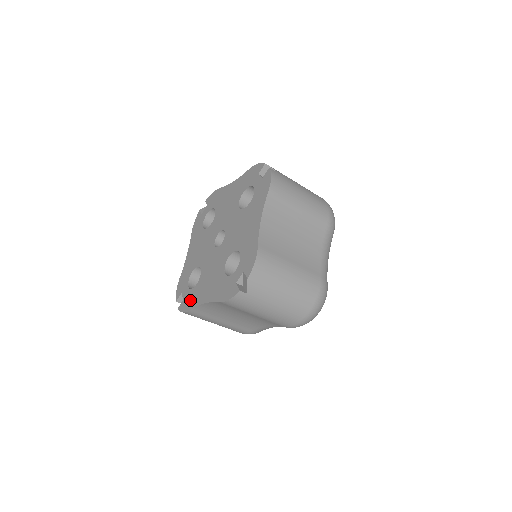
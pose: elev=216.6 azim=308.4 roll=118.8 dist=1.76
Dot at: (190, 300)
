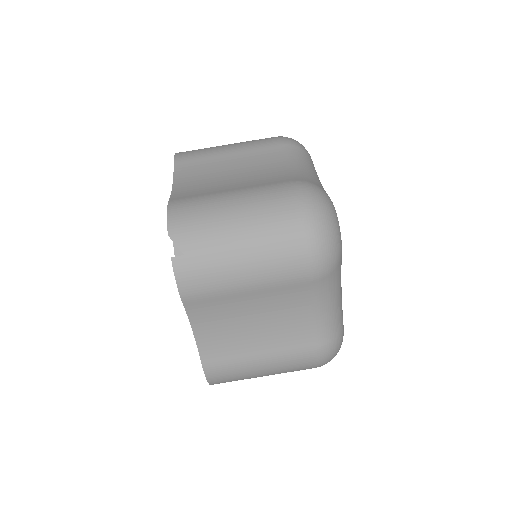
Dot at: occluded
